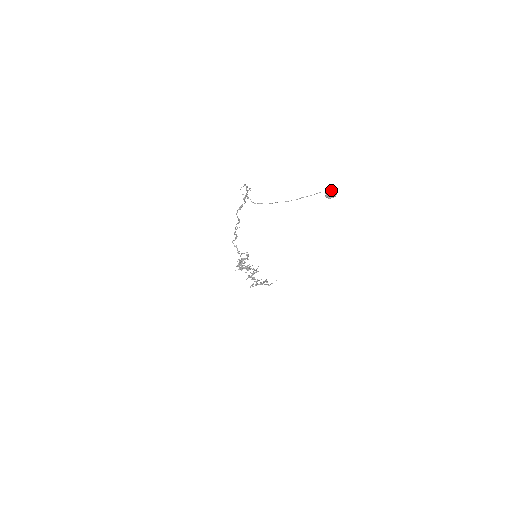
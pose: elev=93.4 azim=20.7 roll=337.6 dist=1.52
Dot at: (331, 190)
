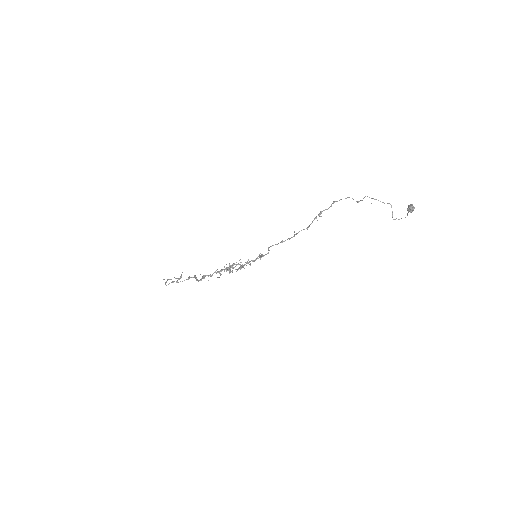
Dot at: (413, 206)
